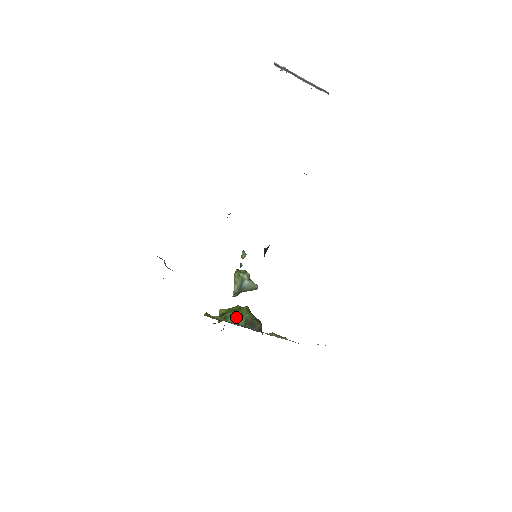
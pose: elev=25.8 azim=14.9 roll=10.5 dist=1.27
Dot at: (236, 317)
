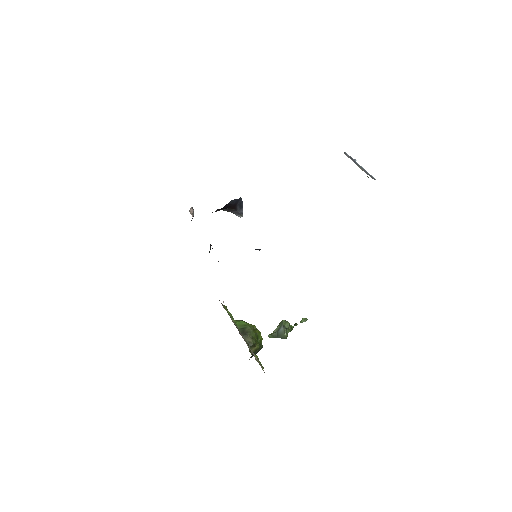
Dot at: (241, 322)
